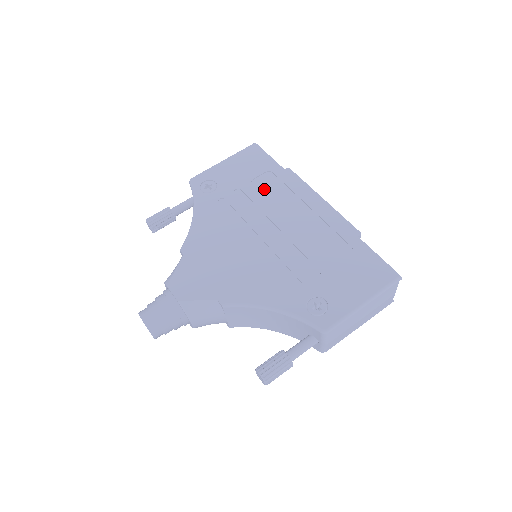
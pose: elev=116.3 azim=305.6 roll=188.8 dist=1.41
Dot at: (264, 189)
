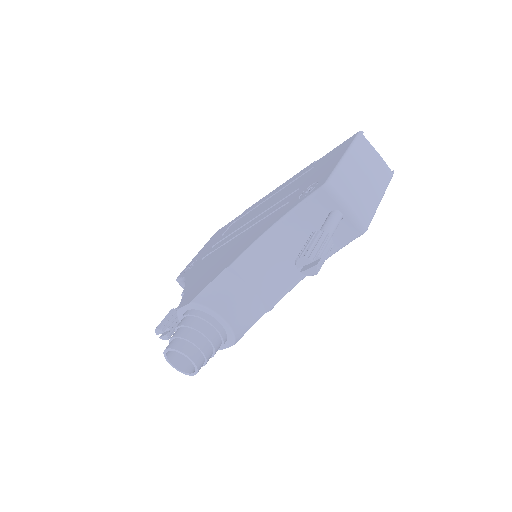
Dot at: (233, 228)
